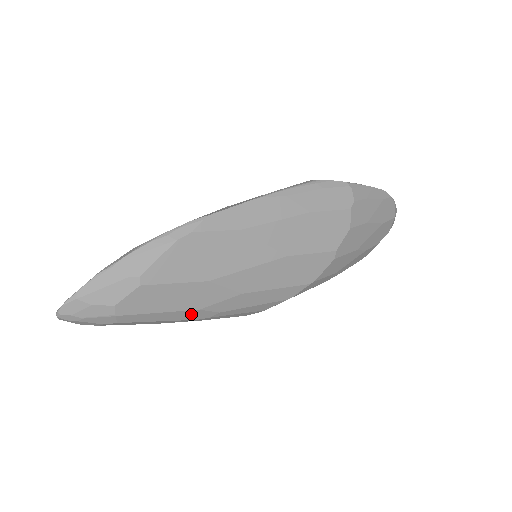
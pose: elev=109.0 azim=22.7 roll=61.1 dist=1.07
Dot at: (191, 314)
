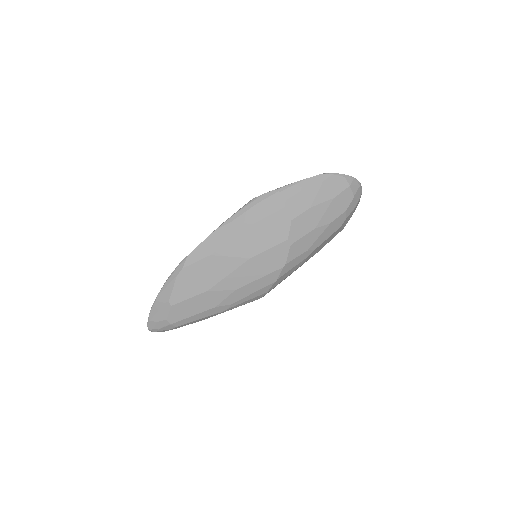
Dot at: (214, 311)
